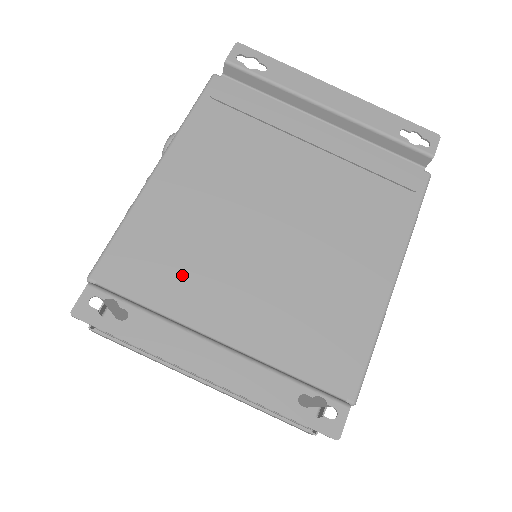
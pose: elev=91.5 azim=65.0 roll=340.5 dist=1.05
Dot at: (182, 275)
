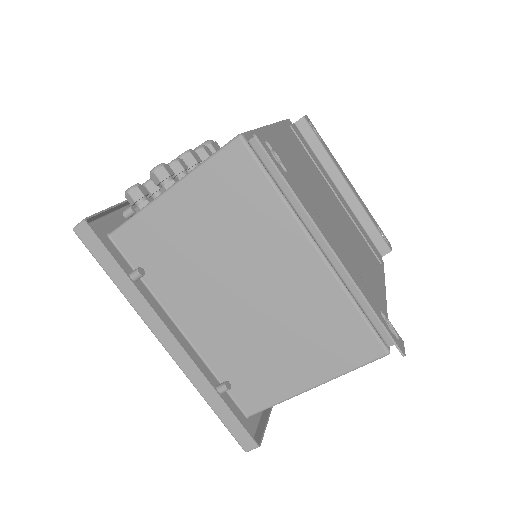
Dot at: occluded
